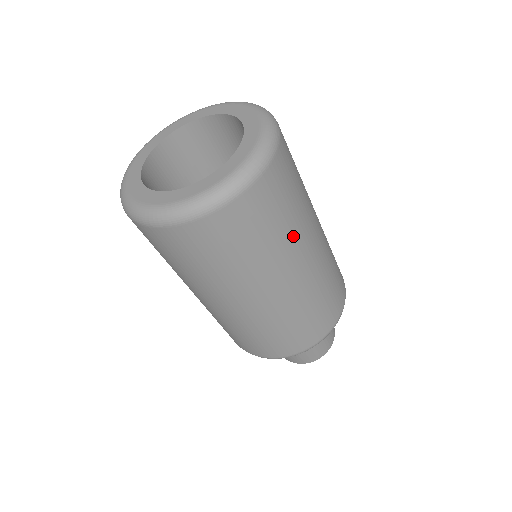
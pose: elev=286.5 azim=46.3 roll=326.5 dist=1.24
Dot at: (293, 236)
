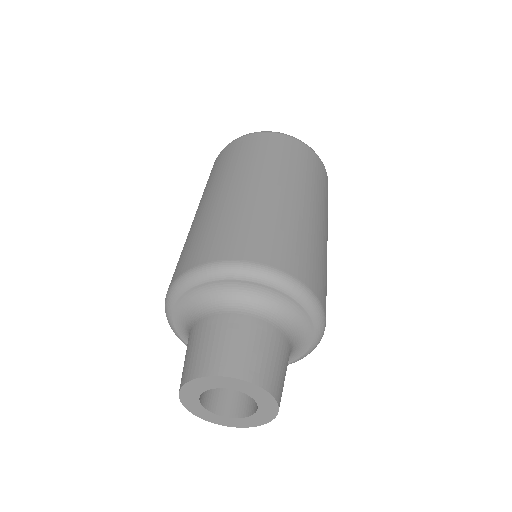
Dot at: (276, 168)
